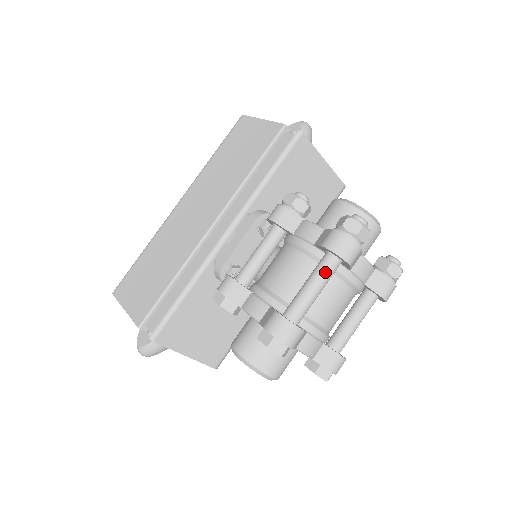
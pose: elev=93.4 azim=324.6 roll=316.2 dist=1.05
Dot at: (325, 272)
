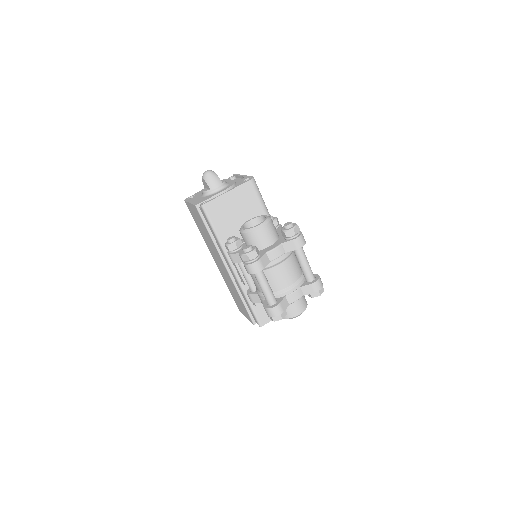
Dot at: (259, 280)
